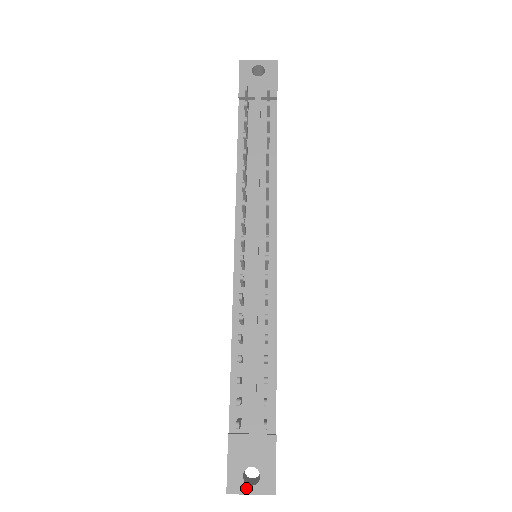
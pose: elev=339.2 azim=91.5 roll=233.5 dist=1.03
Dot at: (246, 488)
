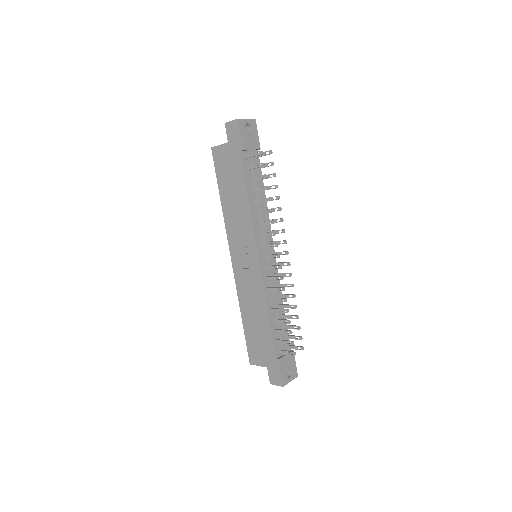
Dot at: (289, 380)
